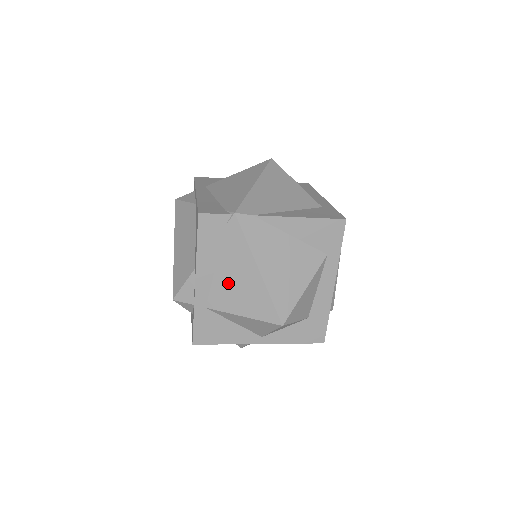
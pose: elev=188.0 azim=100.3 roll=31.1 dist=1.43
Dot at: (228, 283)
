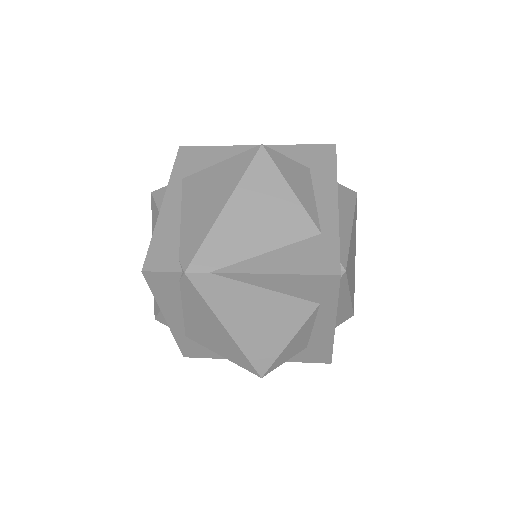
Dot at: (199, 327)
